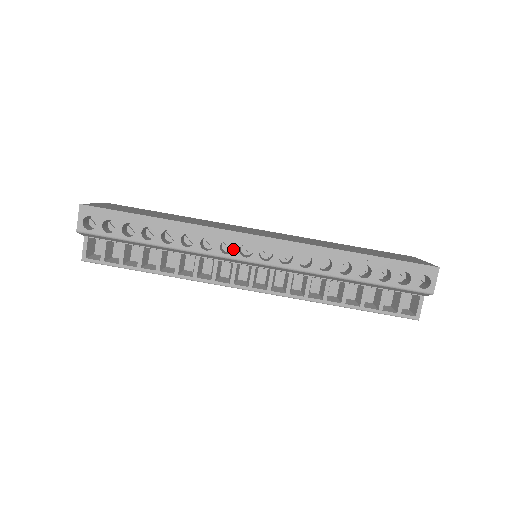
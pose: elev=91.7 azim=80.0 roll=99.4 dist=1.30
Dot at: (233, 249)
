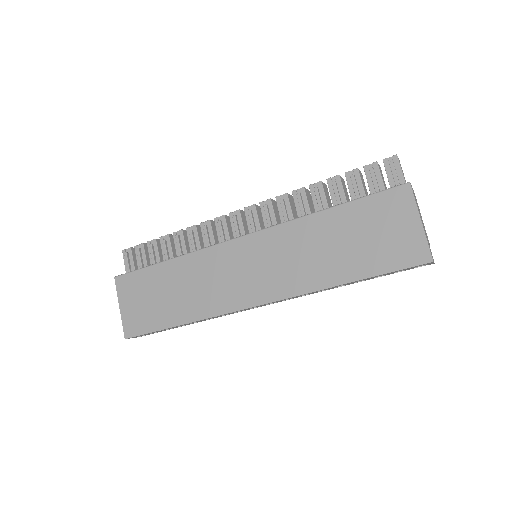
Dot at: (245, 310)
